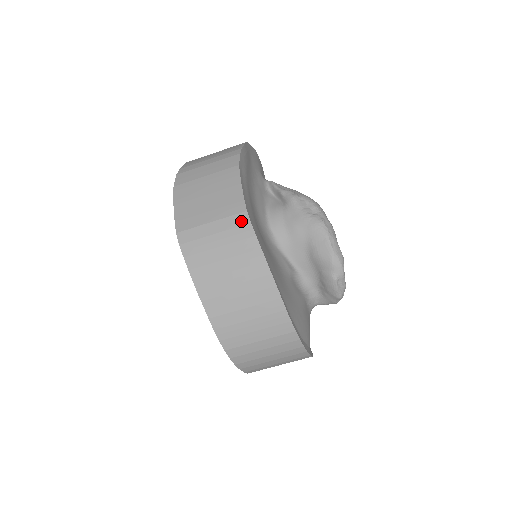
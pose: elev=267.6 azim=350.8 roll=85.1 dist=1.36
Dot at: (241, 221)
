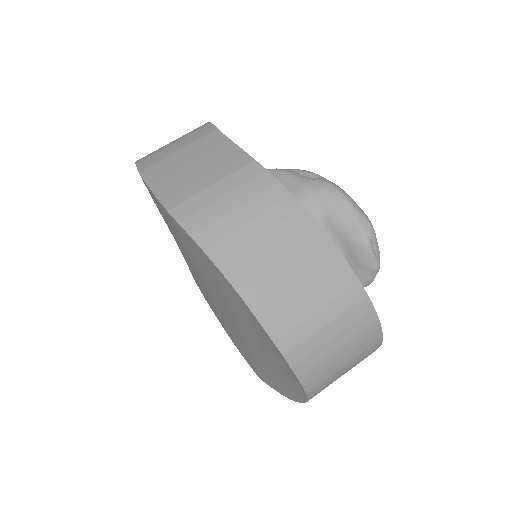
Dot at: (253, 172)
